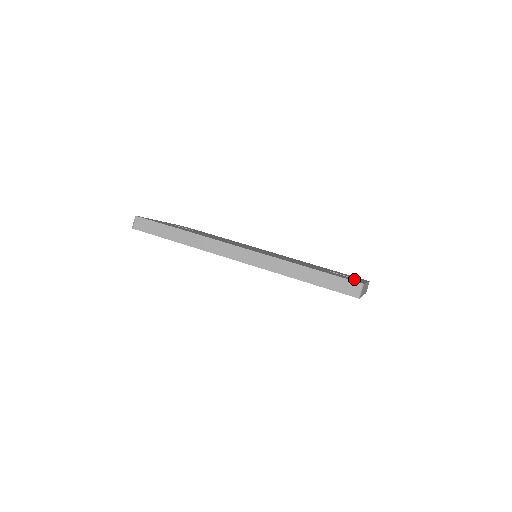
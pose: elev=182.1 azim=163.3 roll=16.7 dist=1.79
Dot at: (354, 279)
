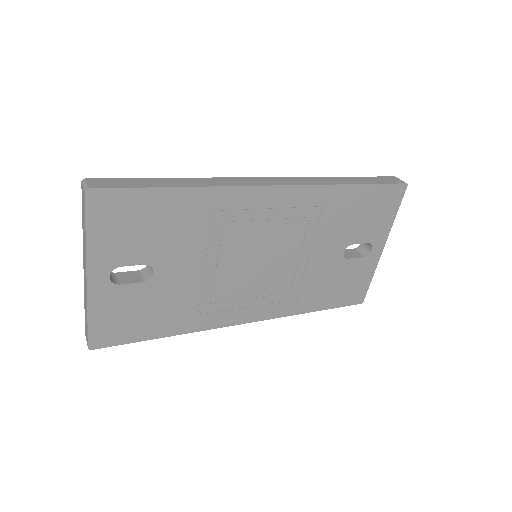
Dot at: occluded
